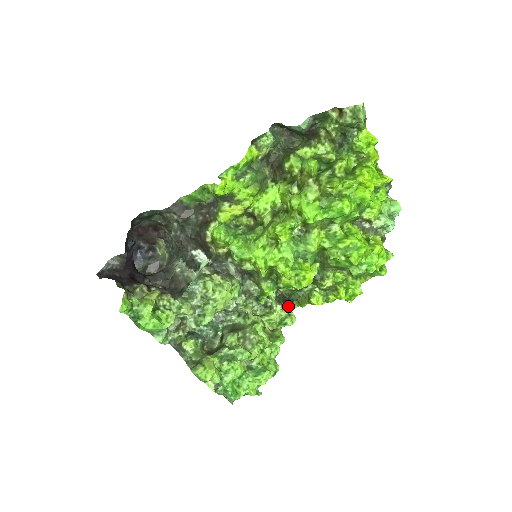
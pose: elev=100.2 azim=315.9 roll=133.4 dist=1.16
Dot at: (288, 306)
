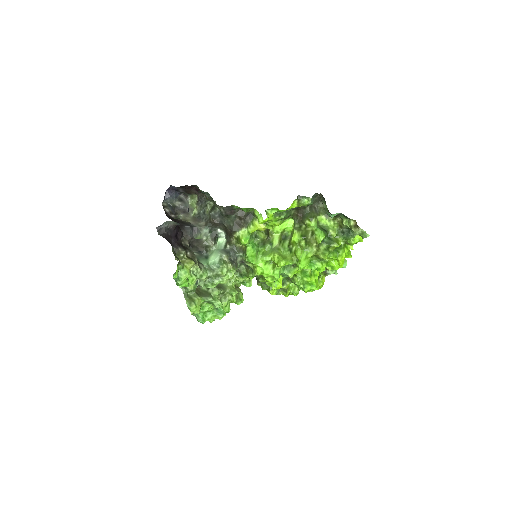
Dot at: occluded
